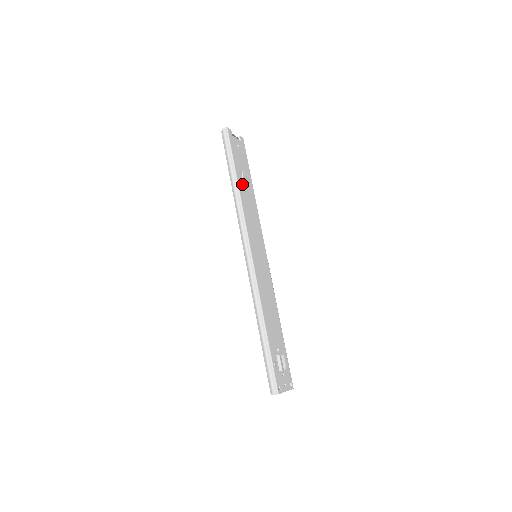
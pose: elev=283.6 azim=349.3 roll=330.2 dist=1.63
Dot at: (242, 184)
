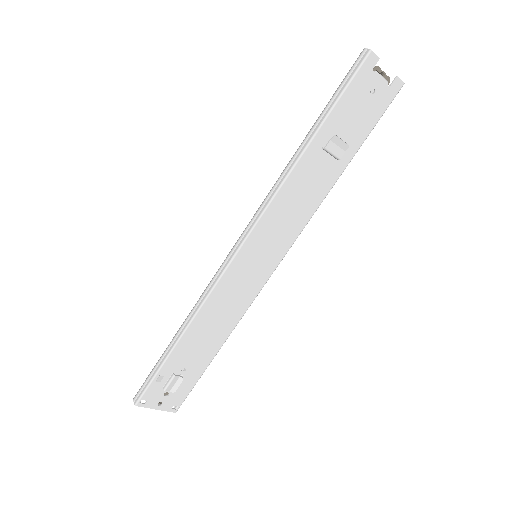
Dot at: (318, 153)
